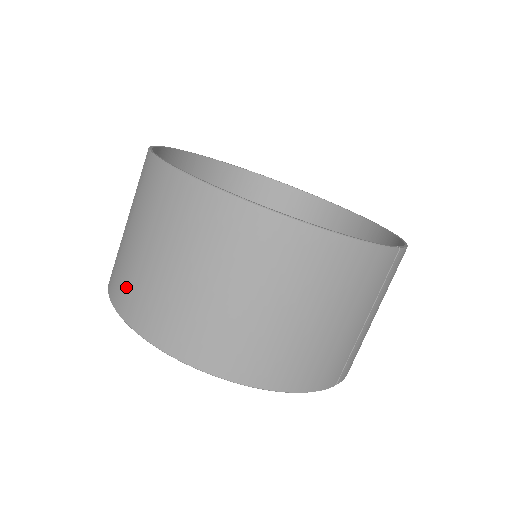
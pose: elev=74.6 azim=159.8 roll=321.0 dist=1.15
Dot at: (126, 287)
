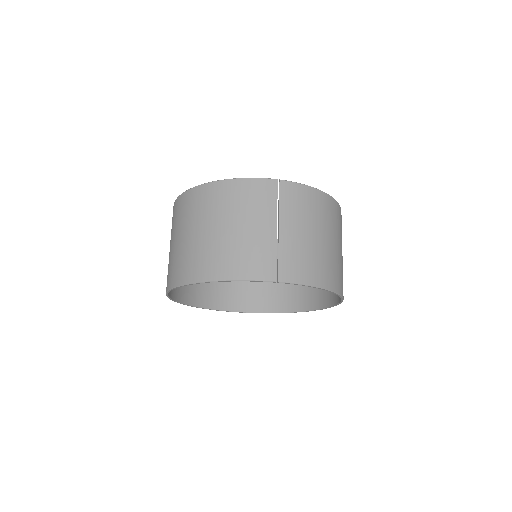
Dot at: occluded
